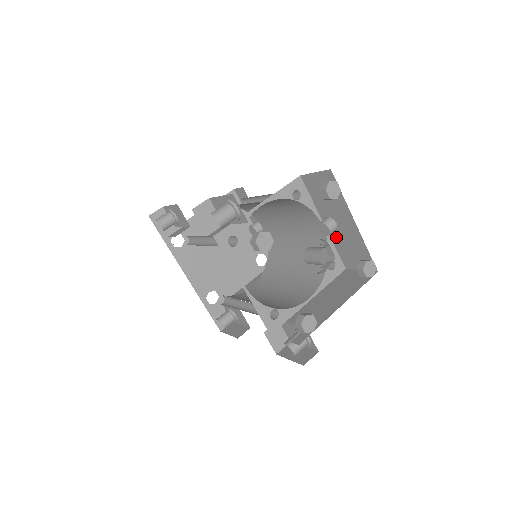
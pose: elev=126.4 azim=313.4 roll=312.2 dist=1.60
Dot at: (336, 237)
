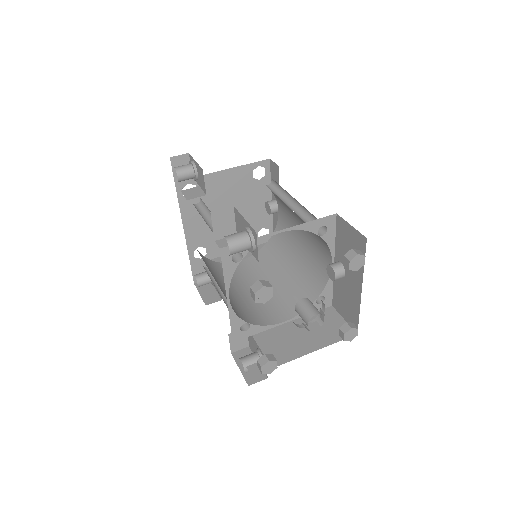
Dot at: (339, 281)
